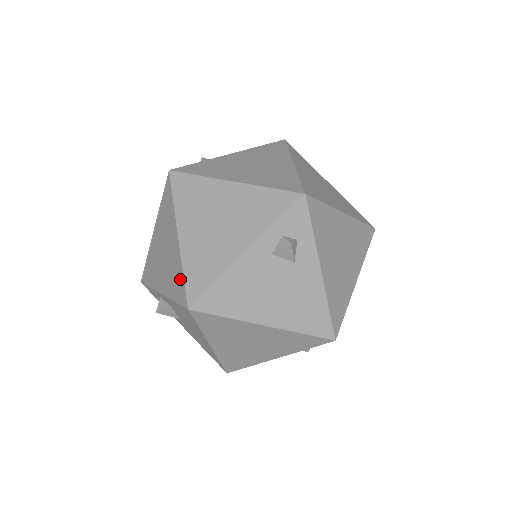
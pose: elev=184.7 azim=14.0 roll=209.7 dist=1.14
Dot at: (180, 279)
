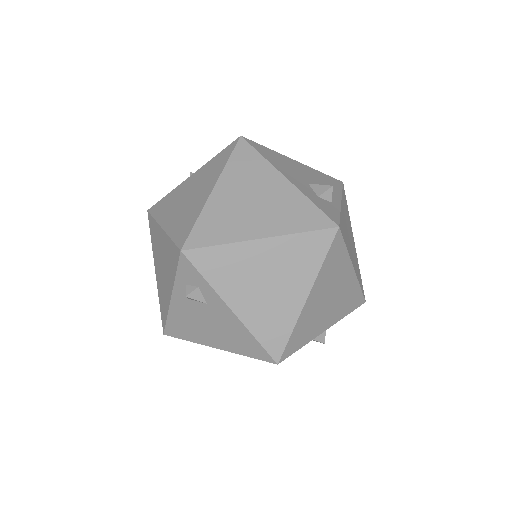
Dot at: occluded
